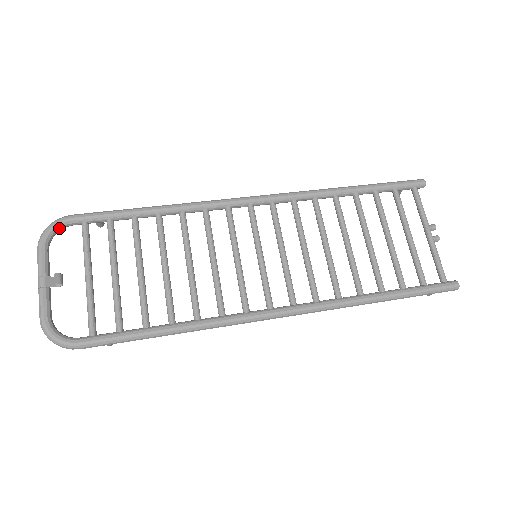
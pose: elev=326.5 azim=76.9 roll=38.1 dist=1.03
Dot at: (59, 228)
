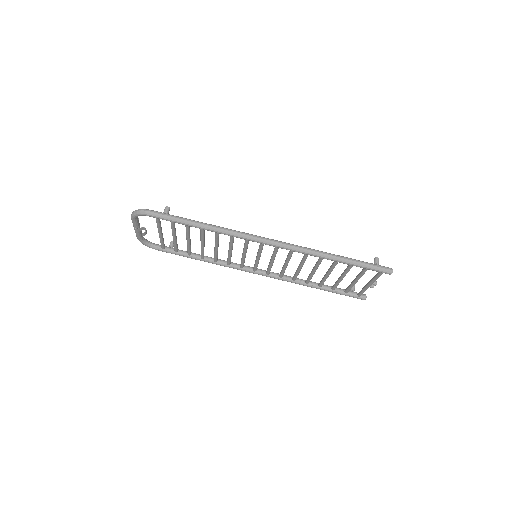
Dot at: (142, 215)
